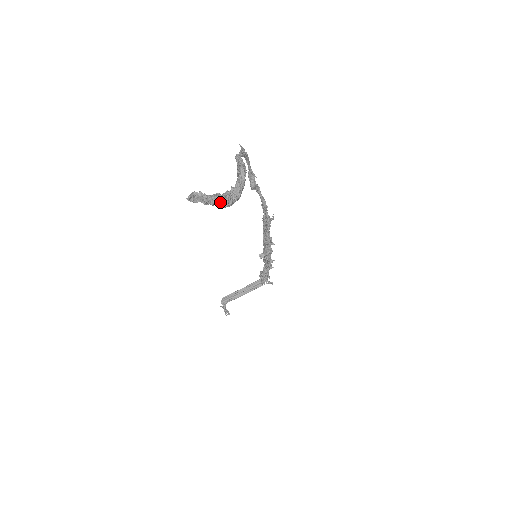
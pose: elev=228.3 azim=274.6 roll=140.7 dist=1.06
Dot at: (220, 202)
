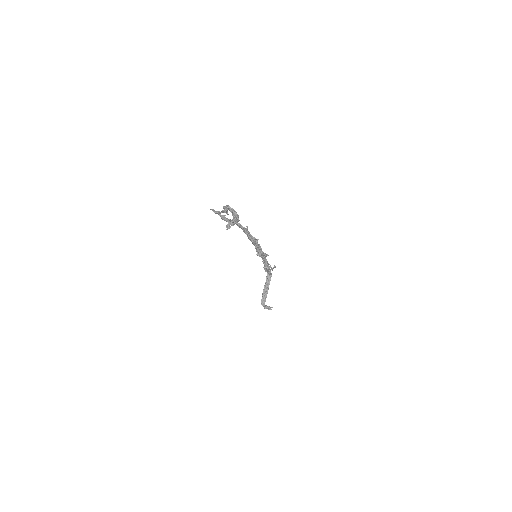
Dot at: (236, 220)
